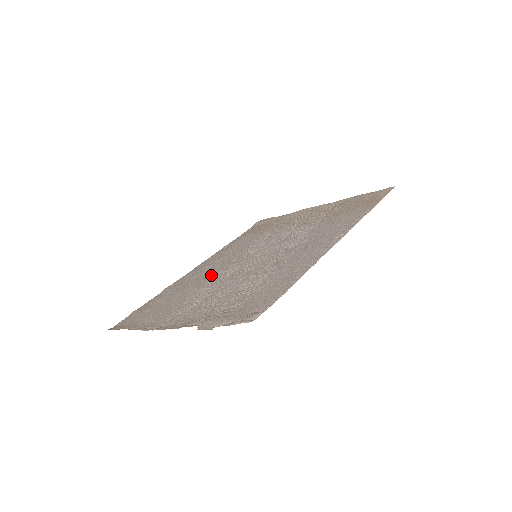
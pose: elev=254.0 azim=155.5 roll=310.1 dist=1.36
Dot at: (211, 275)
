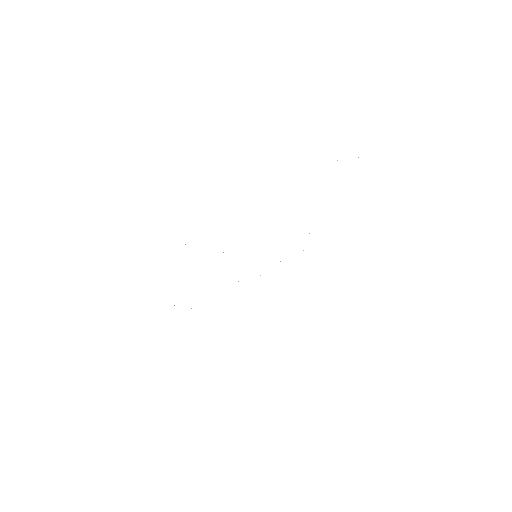
Dot at: occluded
